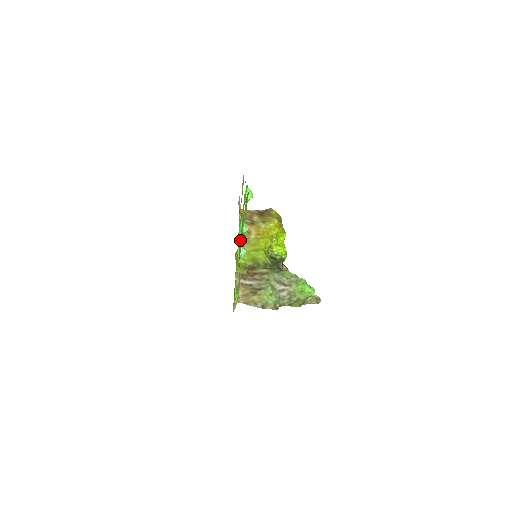
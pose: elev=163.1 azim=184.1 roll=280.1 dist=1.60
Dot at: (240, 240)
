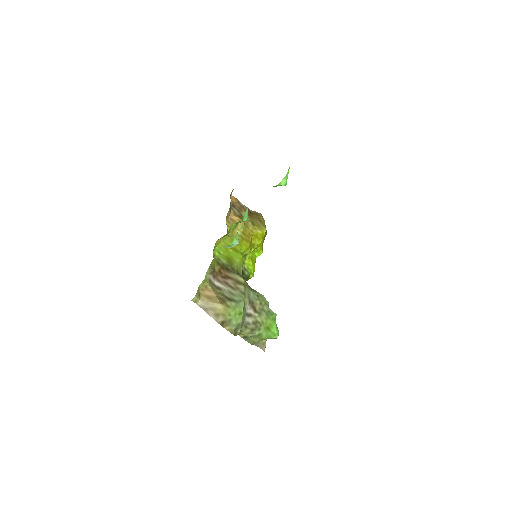
Dot at: occluded
